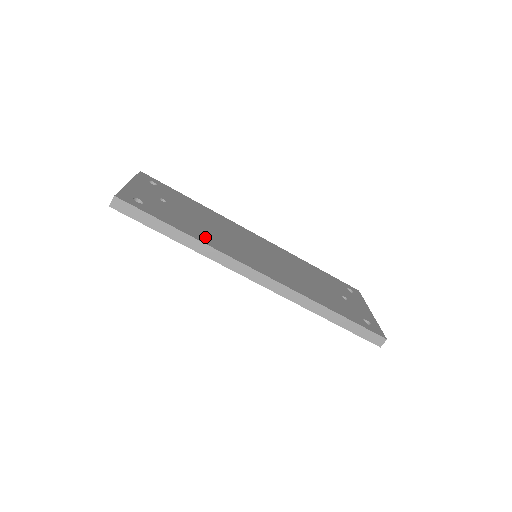
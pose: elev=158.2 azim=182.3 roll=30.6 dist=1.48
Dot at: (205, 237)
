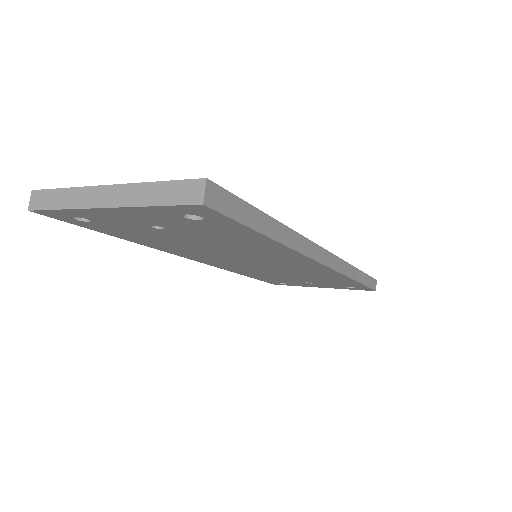
Dot at: occluded
